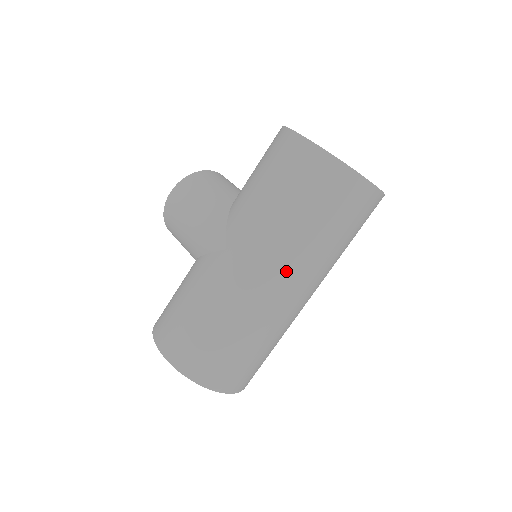
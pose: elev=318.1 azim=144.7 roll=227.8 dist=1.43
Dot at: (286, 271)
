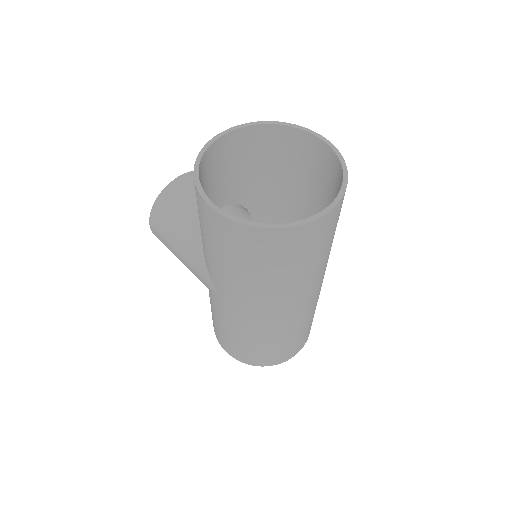
Dot at: (279, 304)
